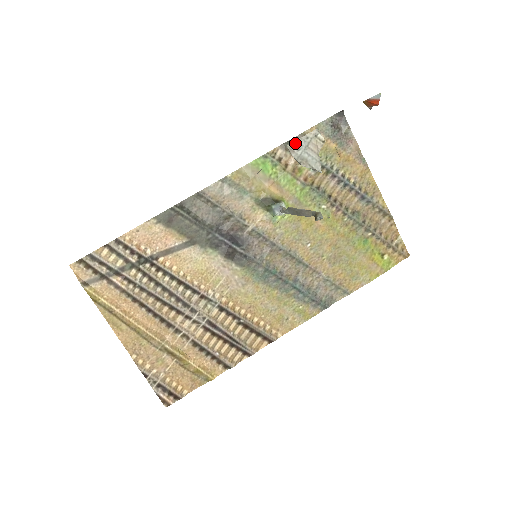
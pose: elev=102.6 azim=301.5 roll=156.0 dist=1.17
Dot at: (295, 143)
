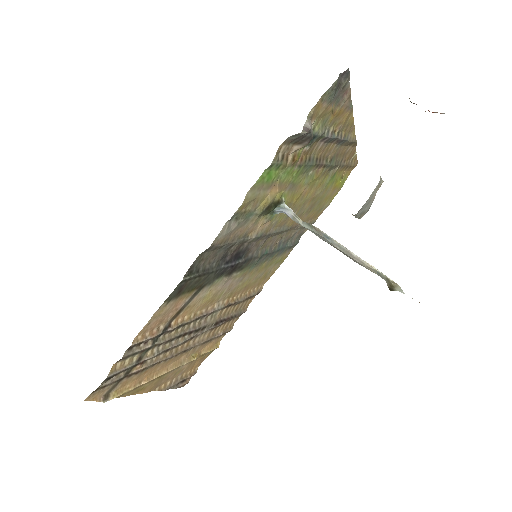
Dot at: (362, 207)
